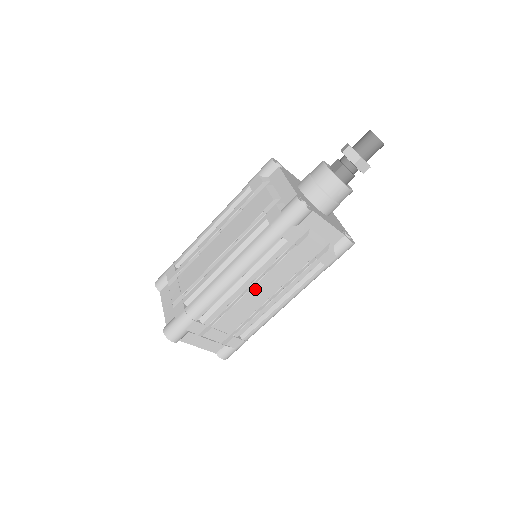
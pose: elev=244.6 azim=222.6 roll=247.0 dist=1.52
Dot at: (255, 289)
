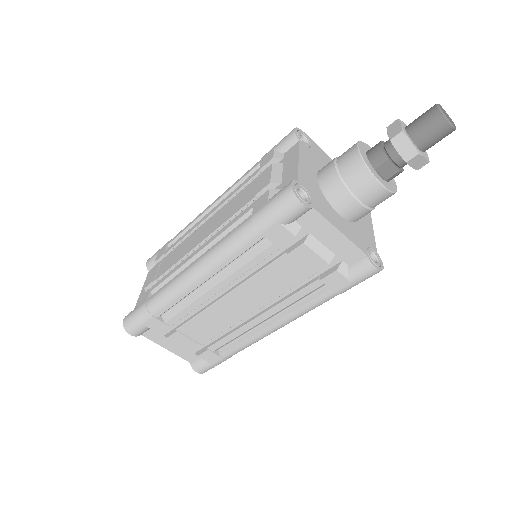
Dot at: occluded
